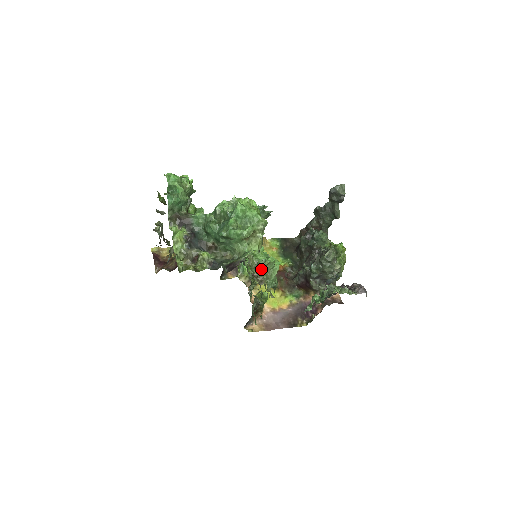
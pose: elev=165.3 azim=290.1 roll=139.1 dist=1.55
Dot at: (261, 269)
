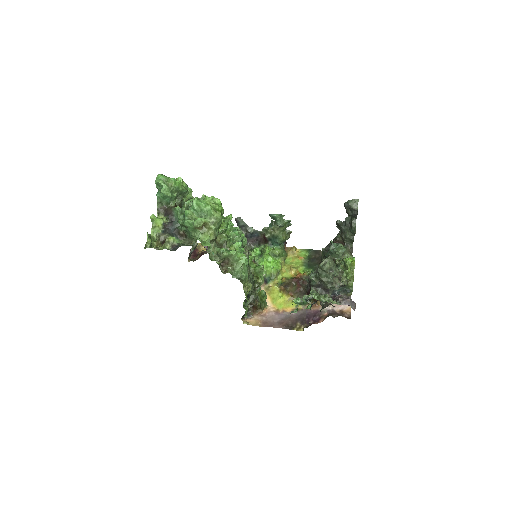
Dot at: (223, 259)
